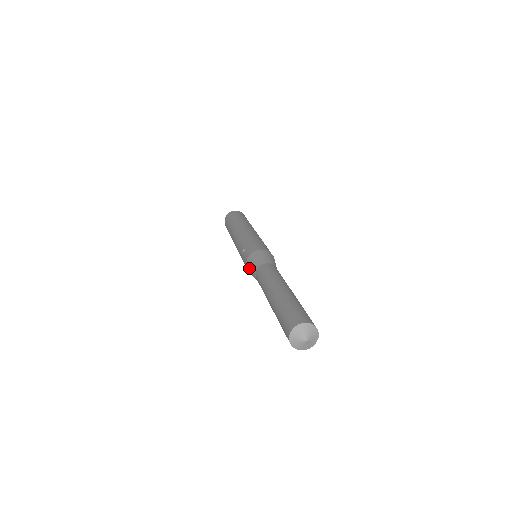
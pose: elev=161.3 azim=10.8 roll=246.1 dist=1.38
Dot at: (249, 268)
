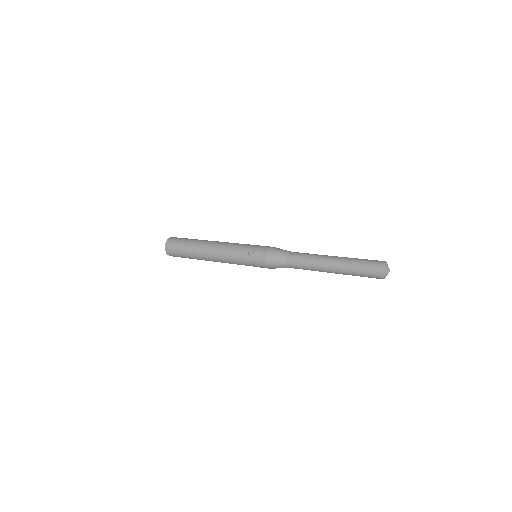
Dot at: (274, 262)
